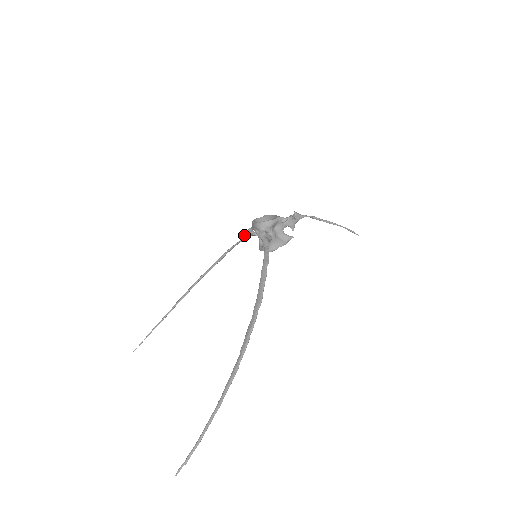
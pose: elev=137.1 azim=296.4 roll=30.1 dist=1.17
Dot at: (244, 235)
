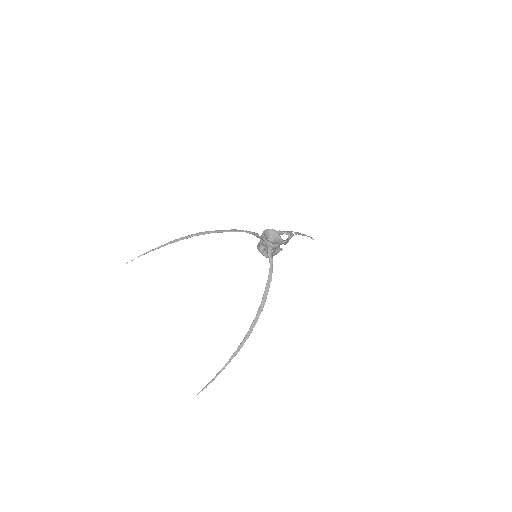
Dot at: (249, 232)
